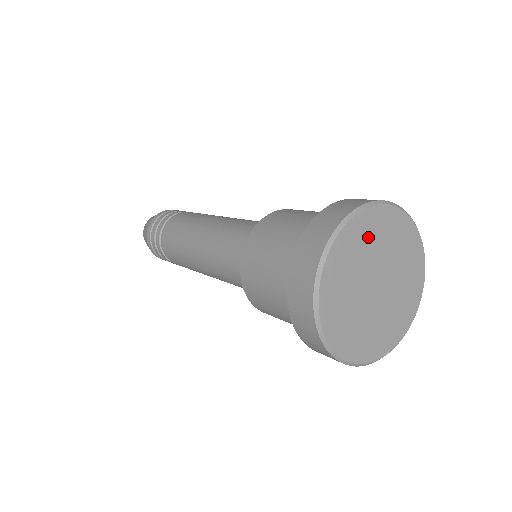
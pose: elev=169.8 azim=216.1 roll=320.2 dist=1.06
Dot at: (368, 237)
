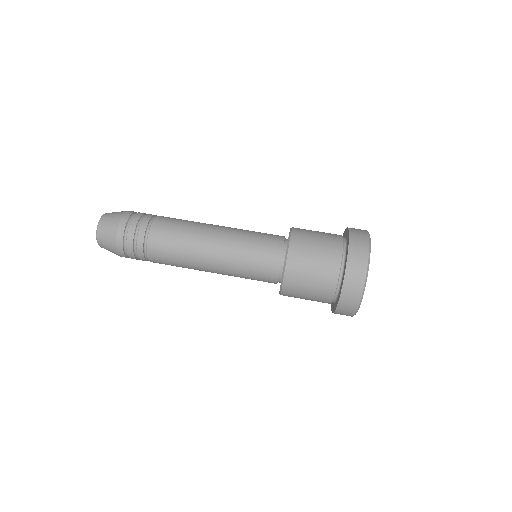
Dot at: occluded
